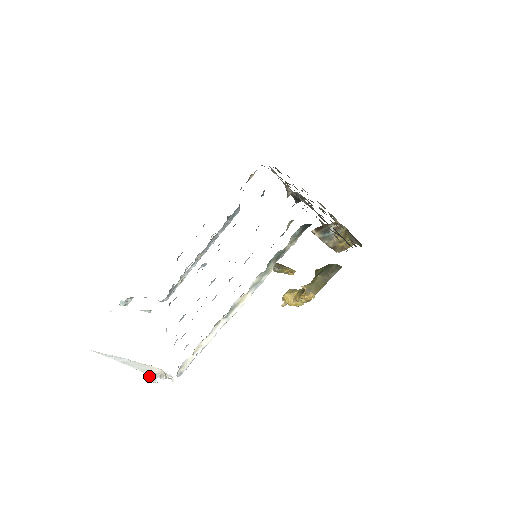
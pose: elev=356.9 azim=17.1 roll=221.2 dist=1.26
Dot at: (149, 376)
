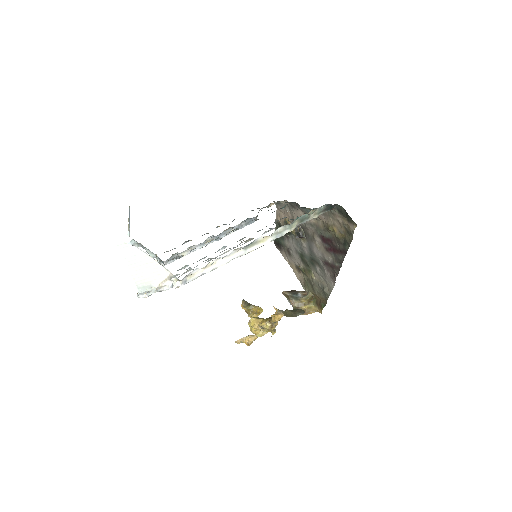
Dot at: (139, 293)
